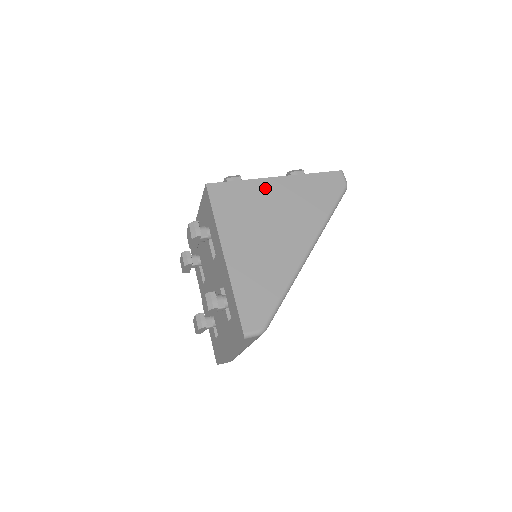
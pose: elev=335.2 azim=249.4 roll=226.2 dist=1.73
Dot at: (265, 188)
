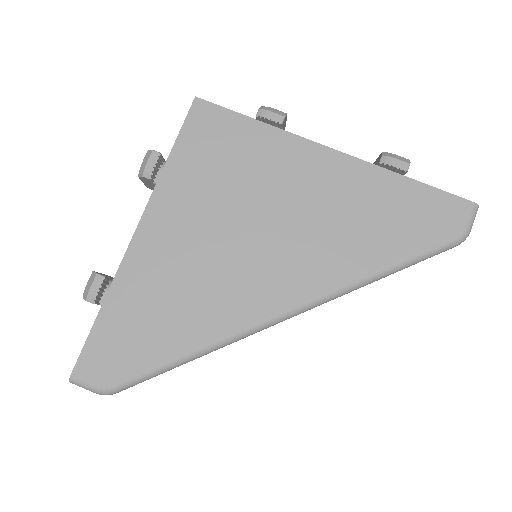
Dot at: (294, 157)
